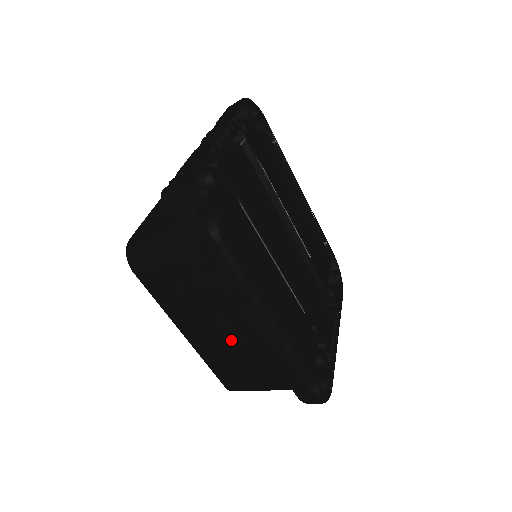
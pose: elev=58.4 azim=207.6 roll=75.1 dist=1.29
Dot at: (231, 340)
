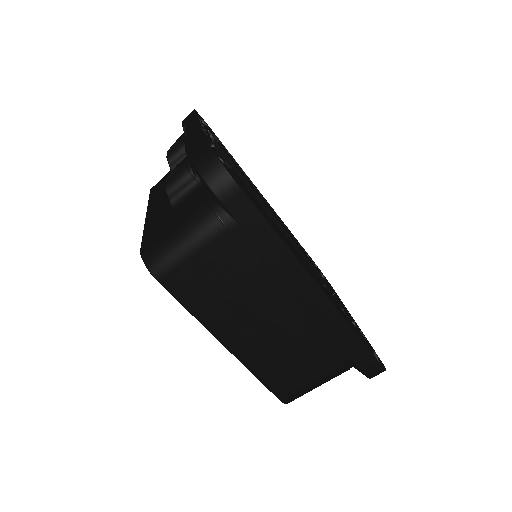
Dot at: (282, 327)
